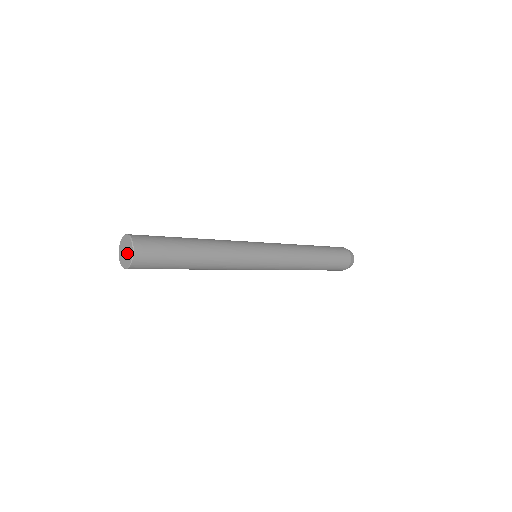
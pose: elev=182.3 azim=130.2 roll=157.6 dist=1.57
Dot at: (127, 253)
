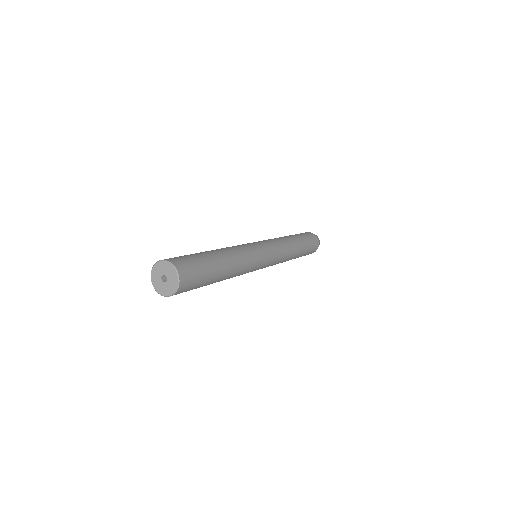
Dot at: (168, 280)
